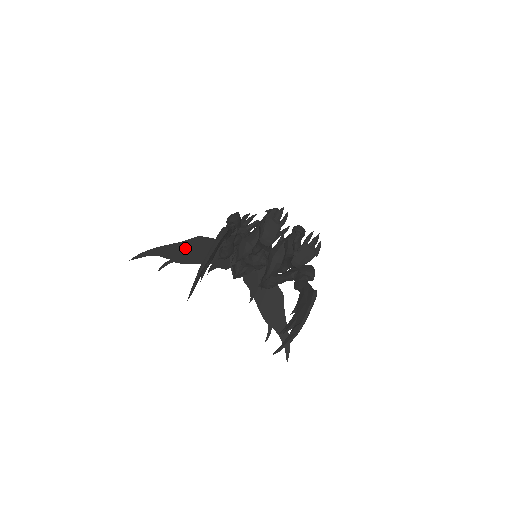
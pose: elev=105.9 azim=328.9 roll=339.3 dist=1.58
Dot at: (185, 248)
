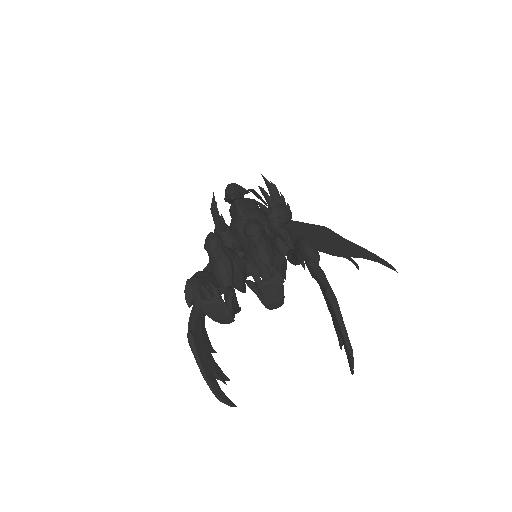
Dot at: occluded
